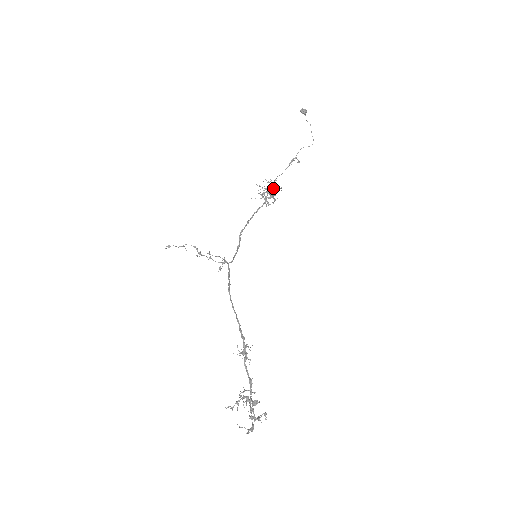
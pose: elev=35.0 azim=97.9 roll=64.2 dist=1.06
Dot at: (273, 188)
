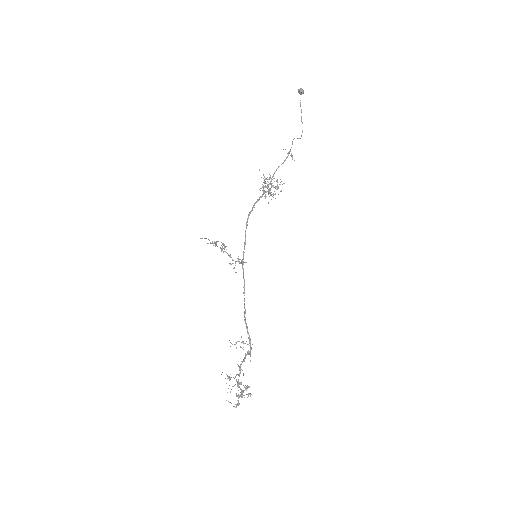
Dot at: occluded
